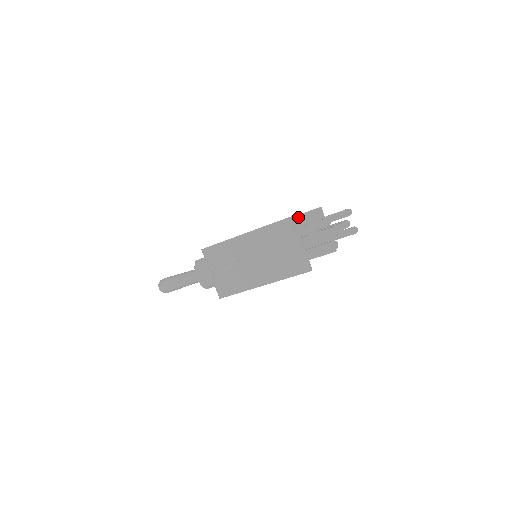
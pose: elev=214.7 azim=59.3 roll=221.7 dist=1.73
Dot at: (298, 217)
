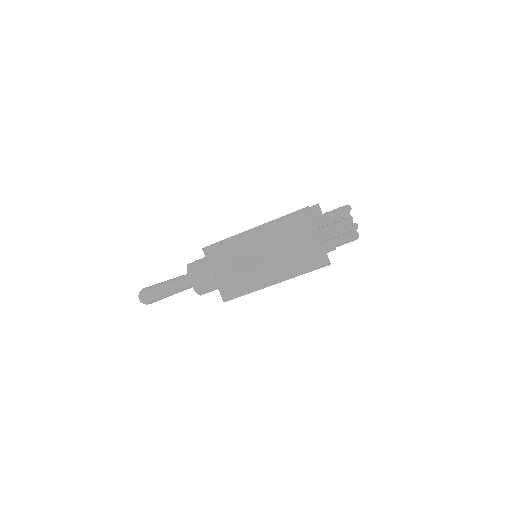
Dot at: occluded
